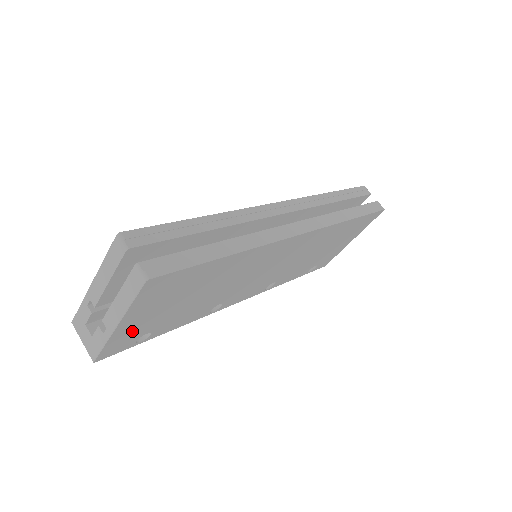
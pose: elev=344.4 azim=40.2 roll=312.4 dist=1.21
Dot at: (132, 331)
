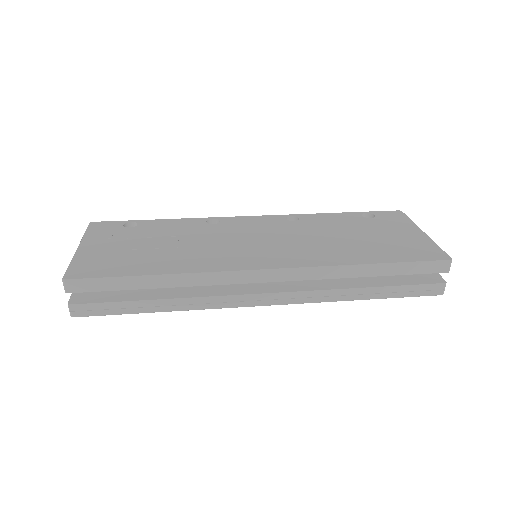
Dot at: occluded
